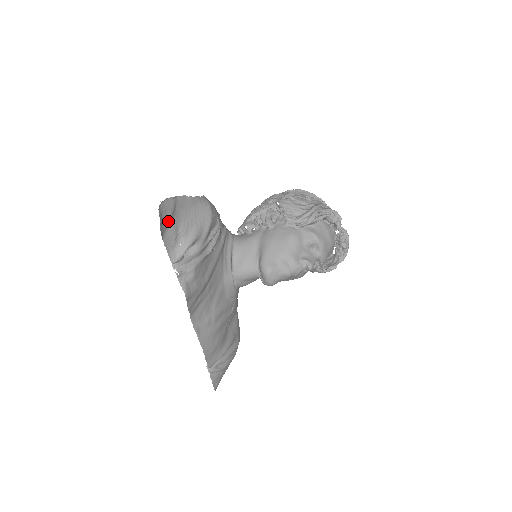
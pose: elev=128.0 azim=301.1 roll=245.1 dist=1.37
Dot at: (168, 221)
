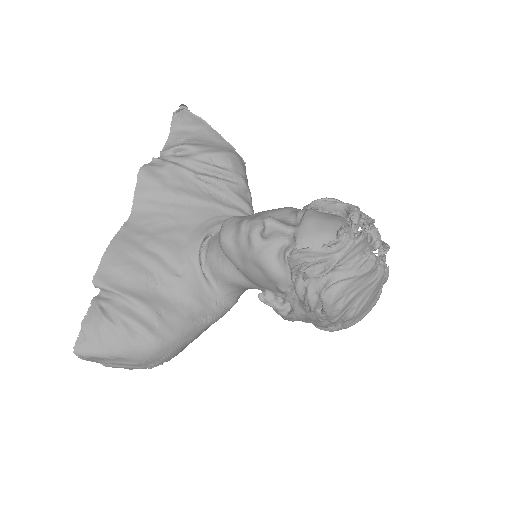
Dot at: (186, 126)
